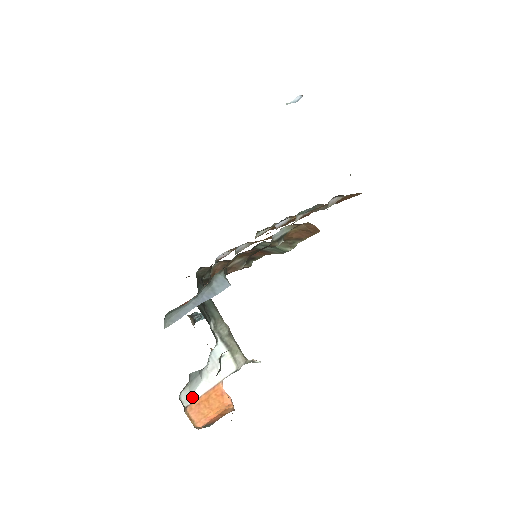
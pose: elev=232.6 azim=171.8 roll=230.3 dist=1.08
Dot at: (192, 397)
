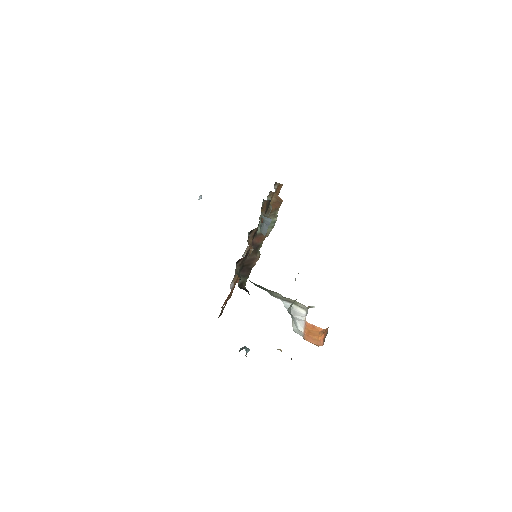
Dot at: (300, 331)
